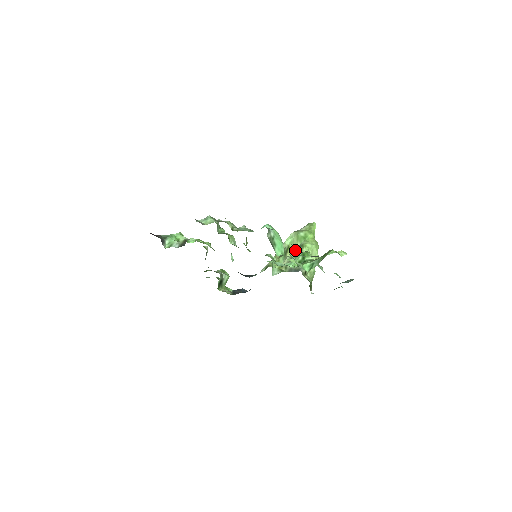
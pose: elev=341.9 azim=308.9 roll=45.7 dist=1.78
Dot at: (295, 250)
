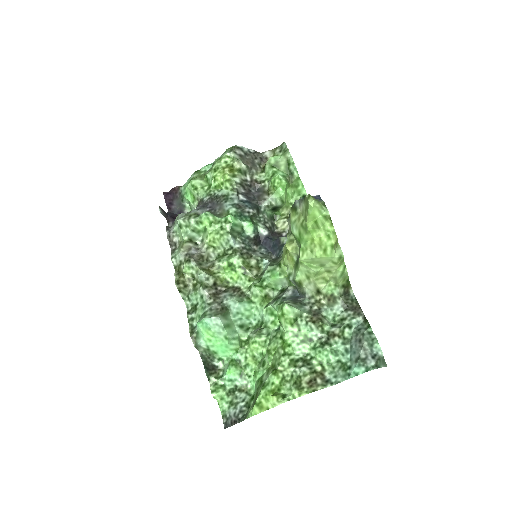
Dot at: (216, 398)
